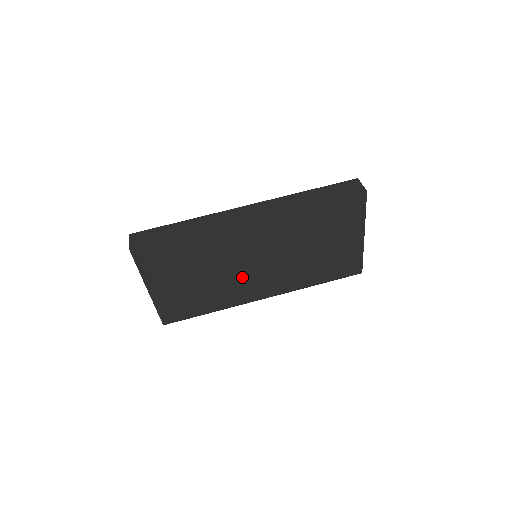
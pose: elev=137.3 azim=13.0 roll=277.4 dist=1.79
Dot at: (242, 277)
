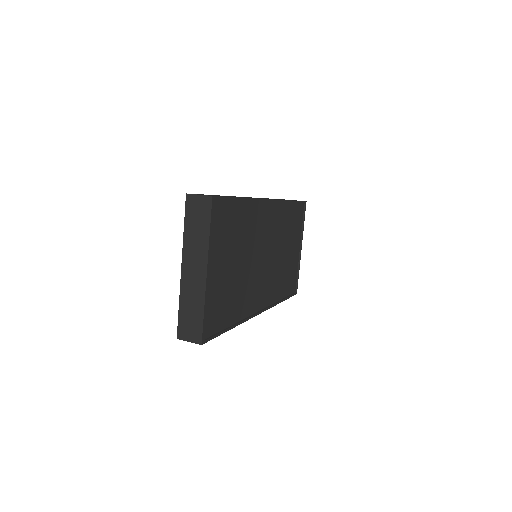
Dot at: (254, 276)
